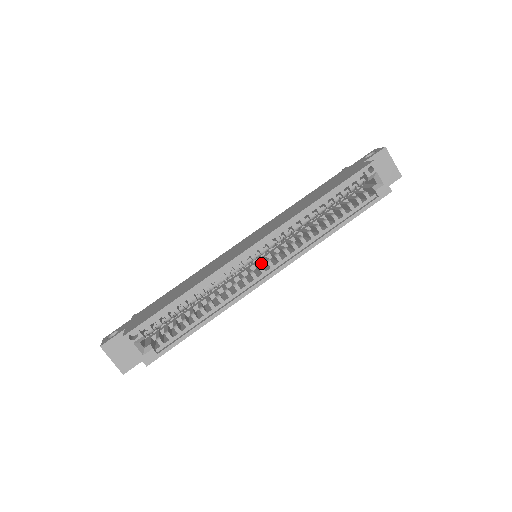
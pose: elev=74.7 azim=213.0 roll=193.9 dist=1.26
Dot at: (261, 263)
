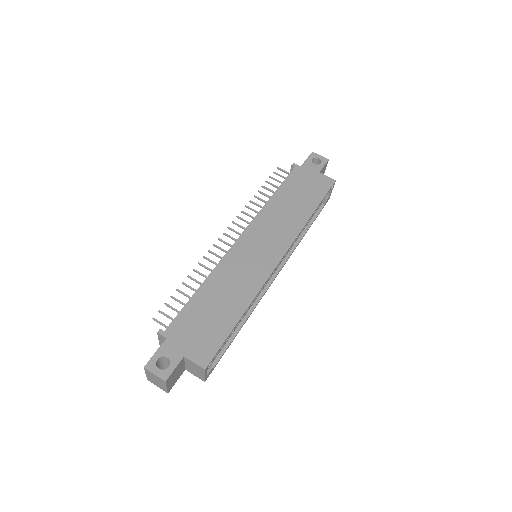
Dot at: occluded
